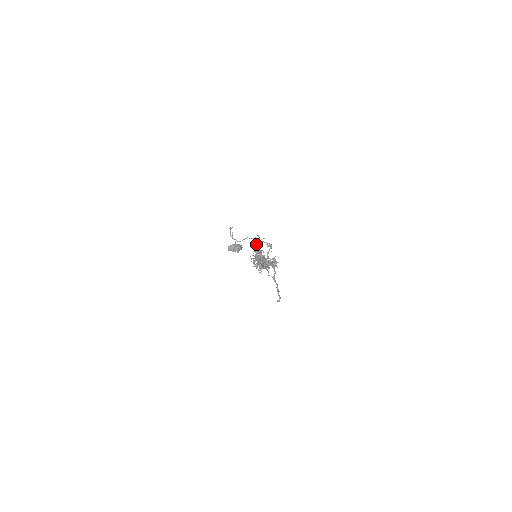
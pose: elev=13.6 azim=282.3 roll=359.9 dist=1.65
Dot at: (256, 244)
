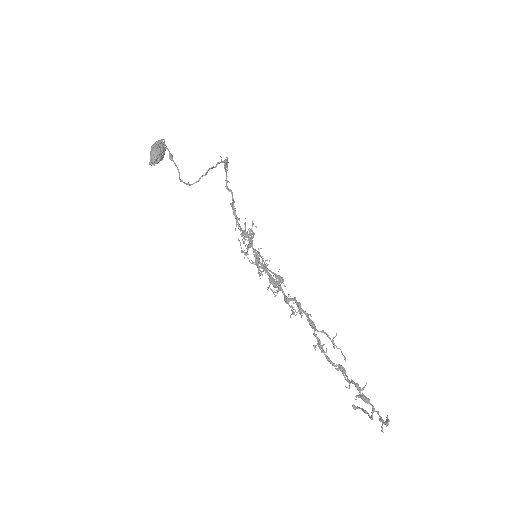
Dot at: occluded
